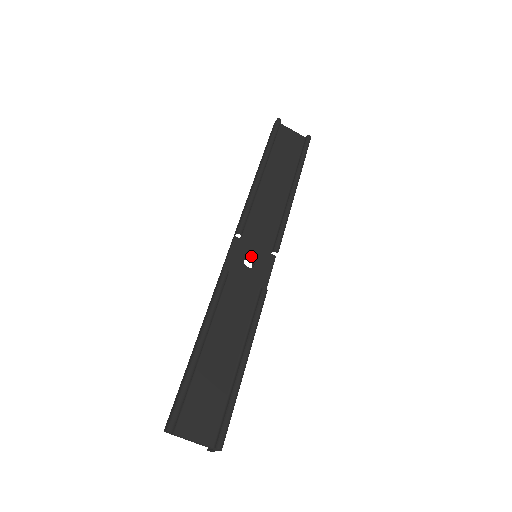
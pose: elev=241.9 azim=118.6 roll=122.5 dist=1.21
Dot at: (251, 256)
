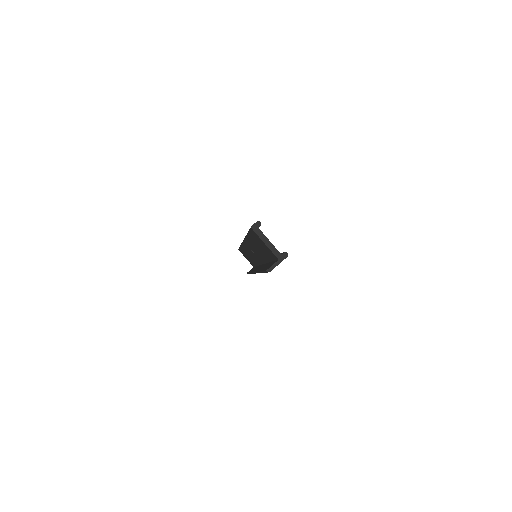
Dot at: occluded
